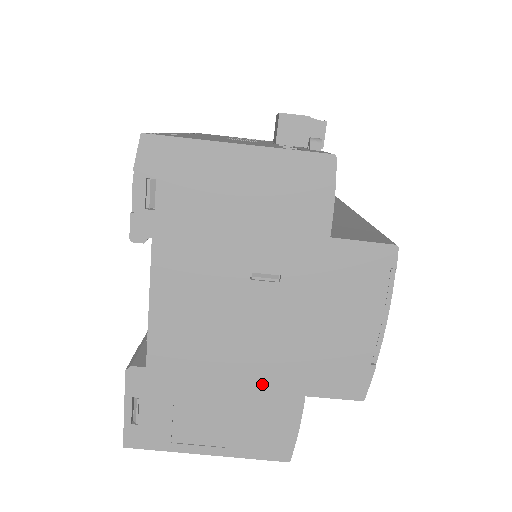
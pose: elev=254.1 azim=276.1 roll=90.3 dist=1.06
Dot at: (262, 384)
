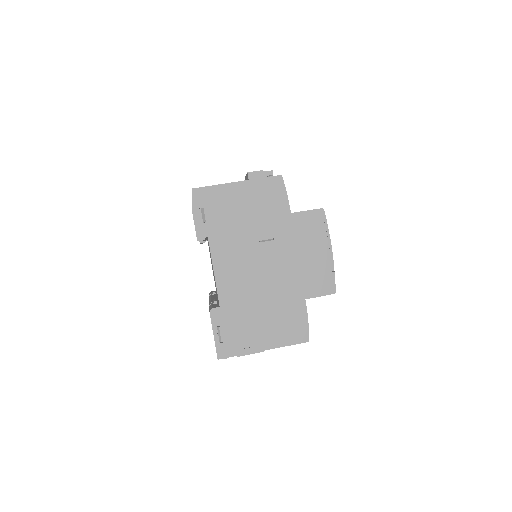
Dot at: (281, 299)
